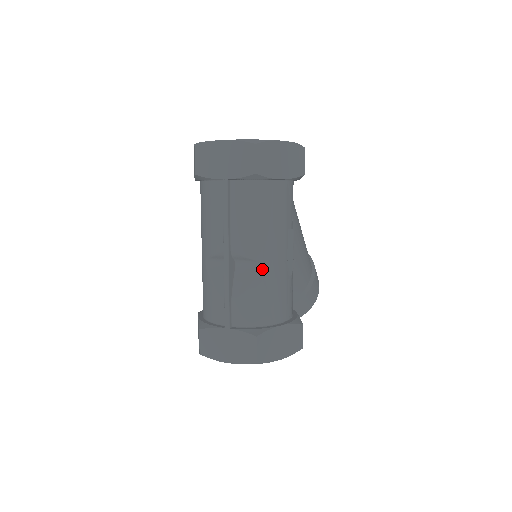
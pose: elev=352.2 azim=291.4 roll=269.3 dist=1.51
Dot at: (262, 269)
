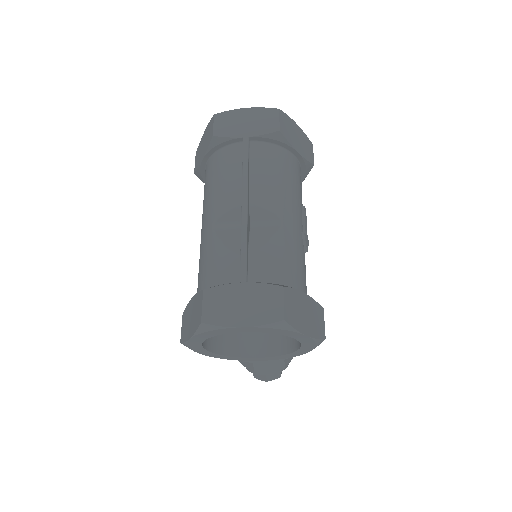
Dot at: (282, 226)
